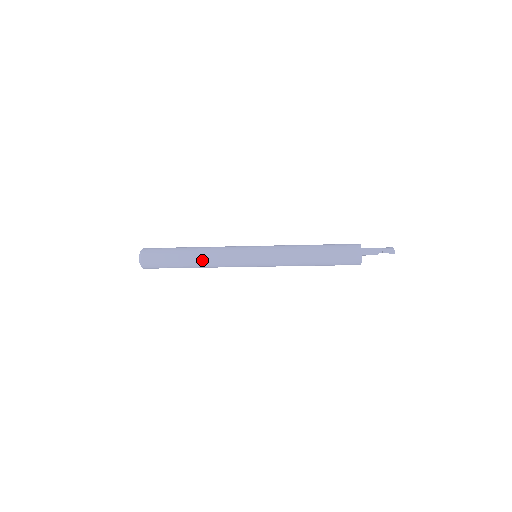
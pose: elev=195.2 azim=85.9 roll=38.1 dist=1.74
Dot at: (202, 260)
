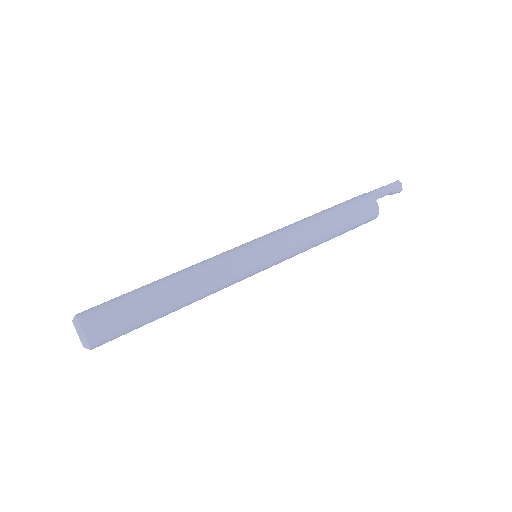
Dot at: (189, 304)
